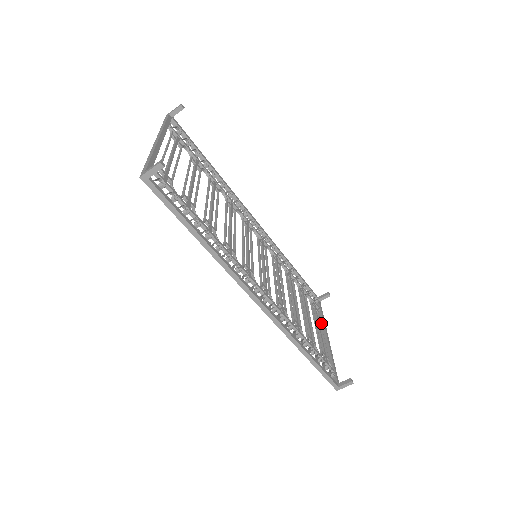
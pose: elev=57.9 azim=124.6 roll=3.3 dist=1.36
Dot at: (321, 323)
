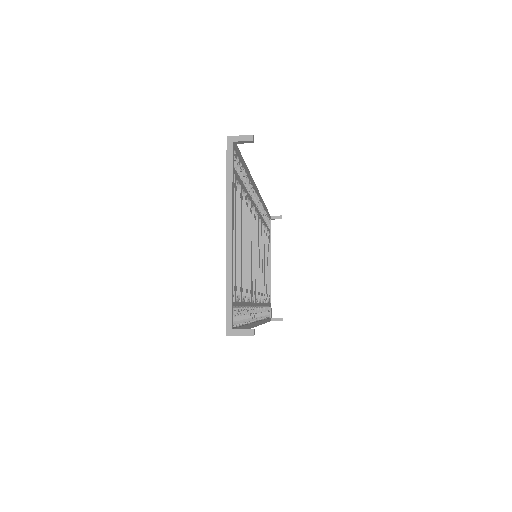
Dot at: occluded
